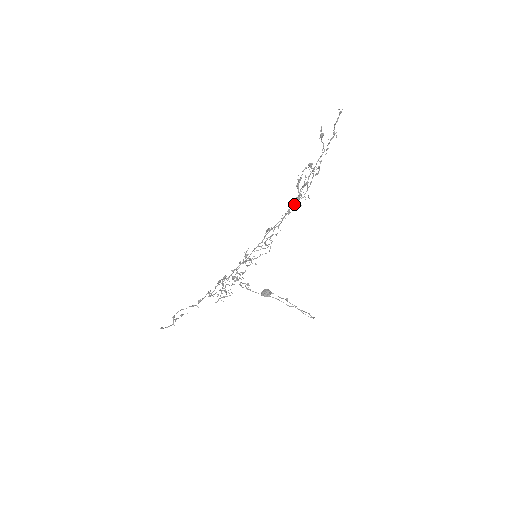
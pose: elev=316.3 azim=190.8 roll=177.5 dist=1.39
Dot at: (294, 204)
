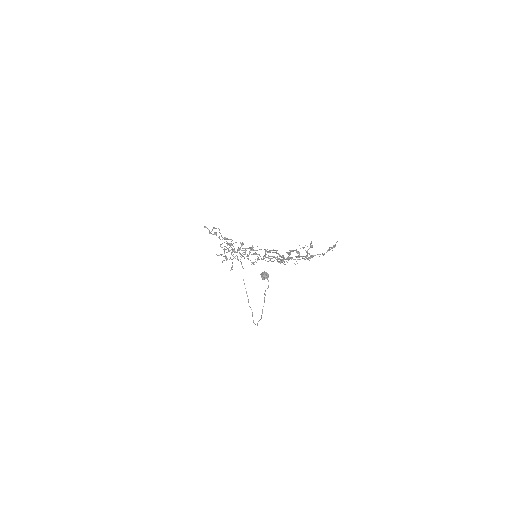
Dot at: occluded
